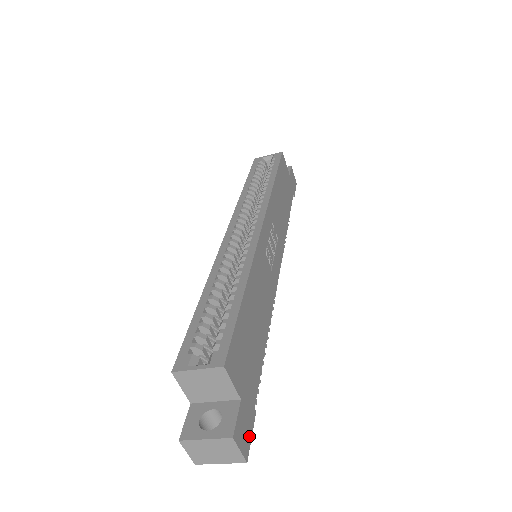
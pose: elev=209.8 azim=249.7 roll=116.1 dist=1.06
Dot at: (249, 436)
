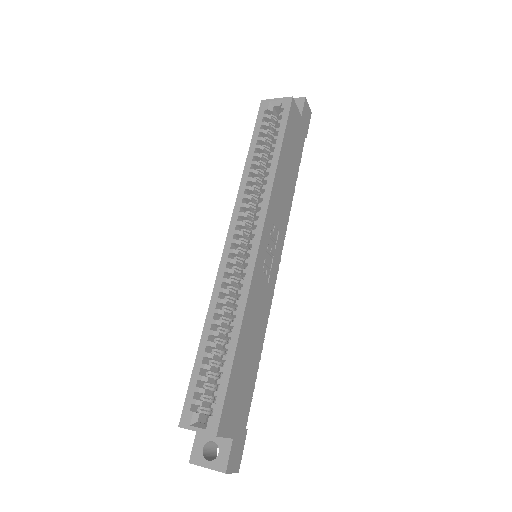
Dot at: (241, 454)
